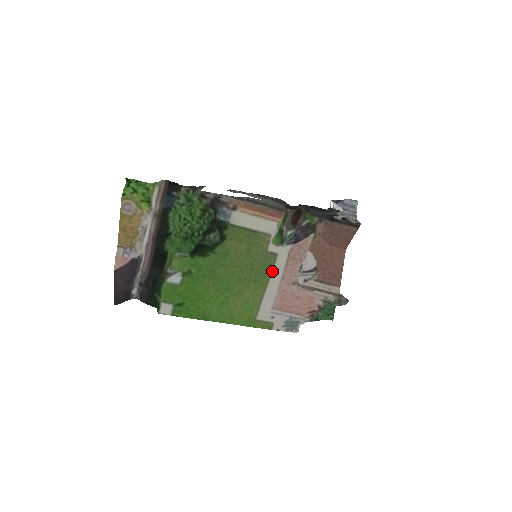
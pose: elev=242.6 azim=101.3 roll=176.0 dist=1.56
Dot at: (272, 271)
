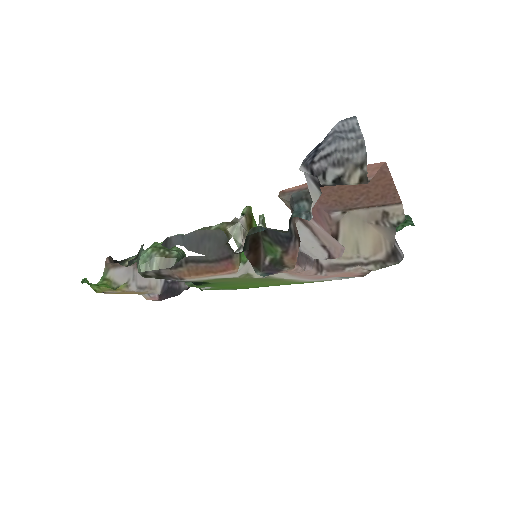
Dot at: (279, 278)
